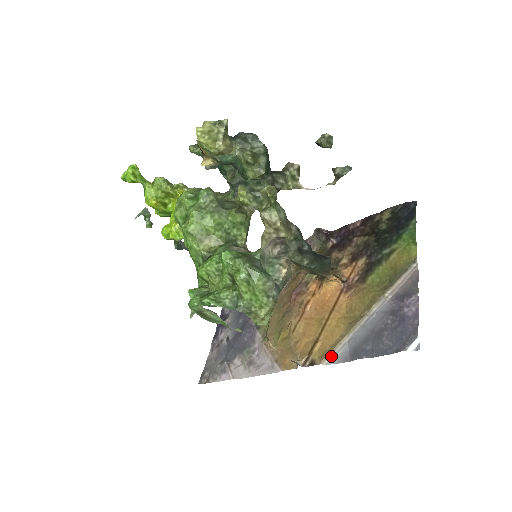
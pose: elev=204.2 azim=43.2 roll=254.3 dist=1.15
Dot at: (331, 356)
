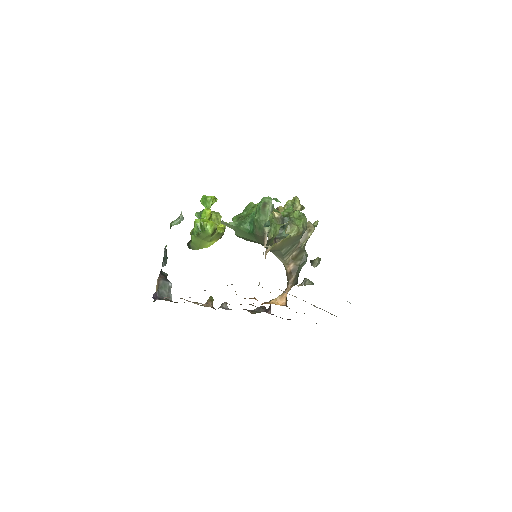
Dot at: (287, 293)
